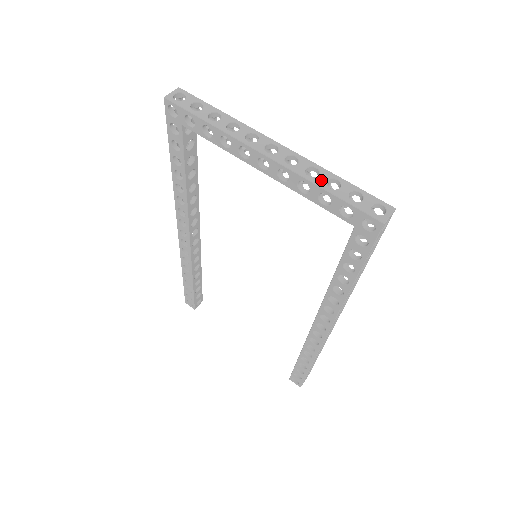
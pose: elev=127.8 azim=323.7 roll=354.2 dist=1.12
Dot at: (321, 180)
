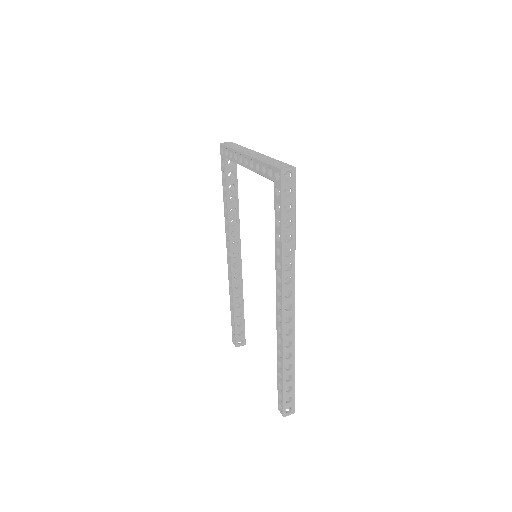
Dot at: (265, 159)
